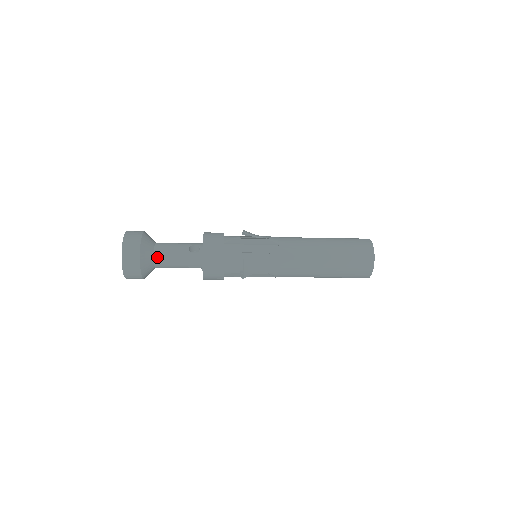
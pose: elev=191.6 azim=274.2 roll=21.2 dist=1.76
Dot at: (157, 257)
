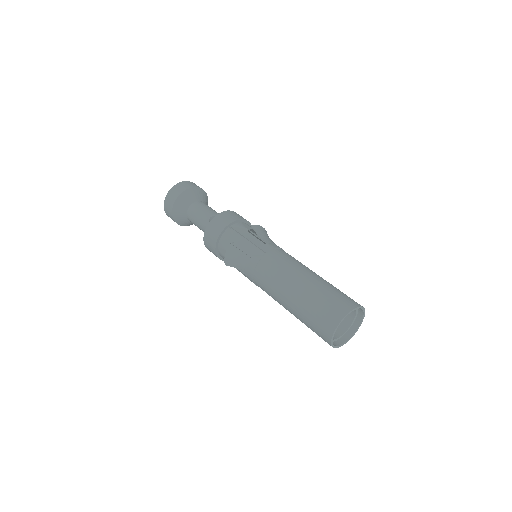
Dot at: (189, 211)
